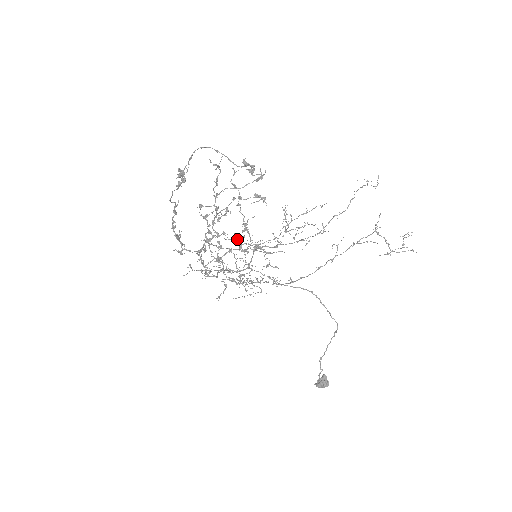
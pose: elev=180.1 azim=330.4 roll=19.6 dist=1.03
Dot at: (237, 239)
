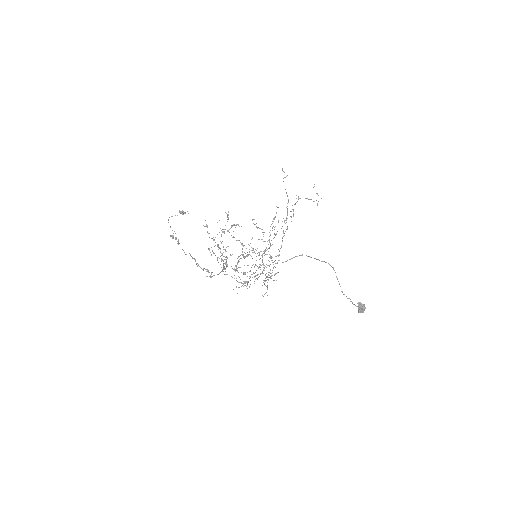
Dot at: (241, 254)
